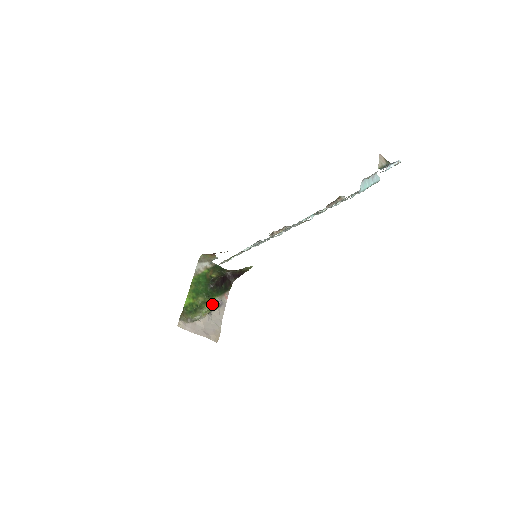
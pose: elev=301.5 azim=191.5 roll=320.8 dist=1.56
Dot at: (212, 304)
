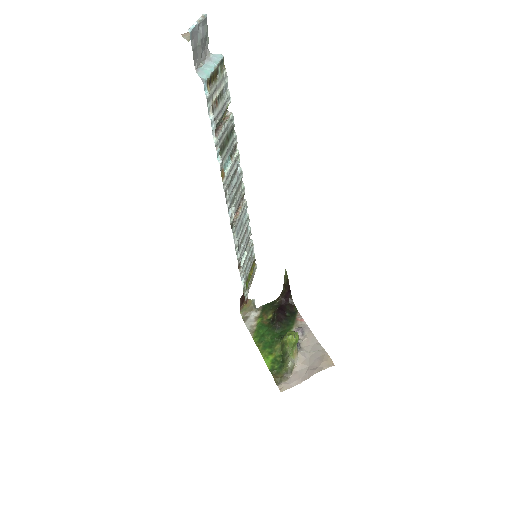
Dot at: (287, 339)
